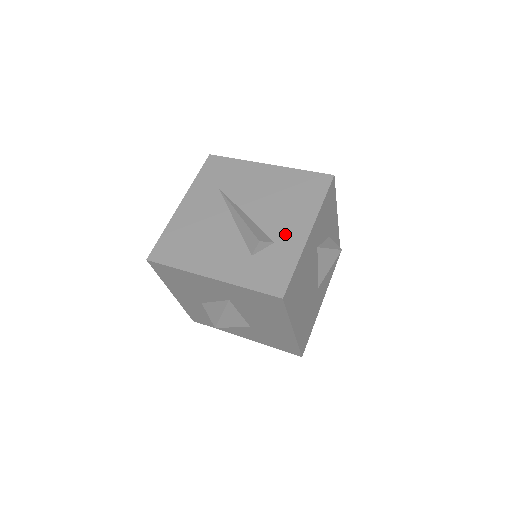
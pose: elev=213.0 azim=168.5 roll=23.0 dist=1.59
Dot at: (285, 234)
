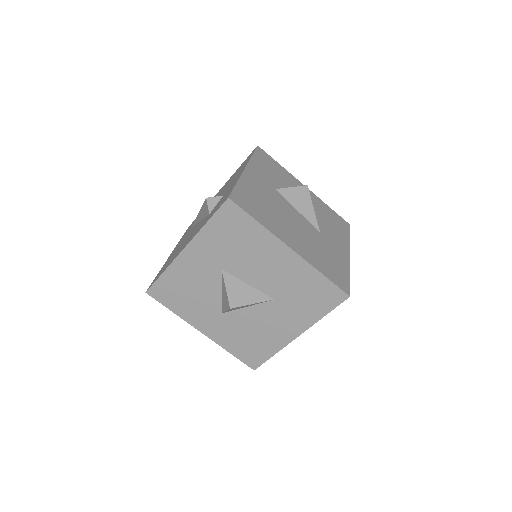
Dot at: occluded
